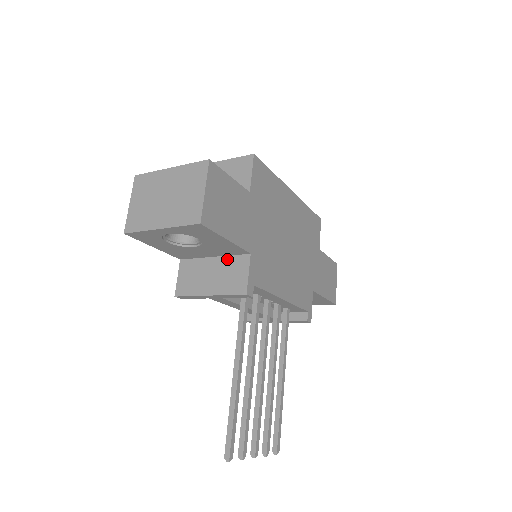
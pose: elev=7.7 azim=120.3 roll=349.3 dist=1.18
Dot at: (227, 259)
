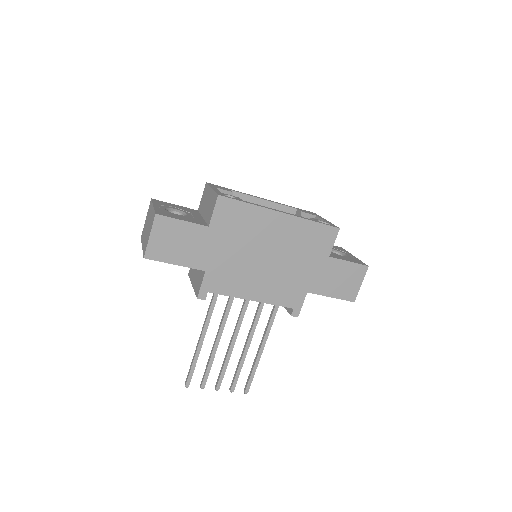
Dot at: occluded
